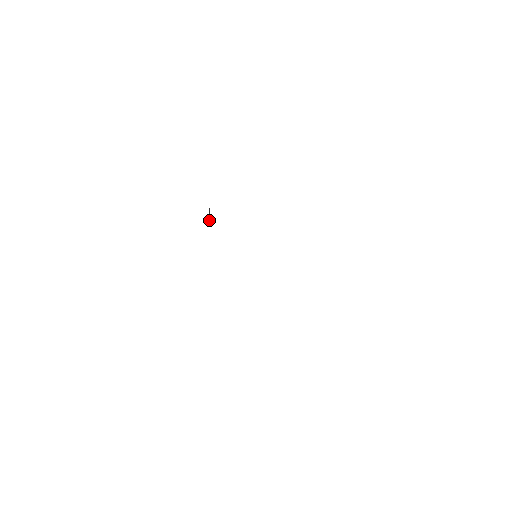
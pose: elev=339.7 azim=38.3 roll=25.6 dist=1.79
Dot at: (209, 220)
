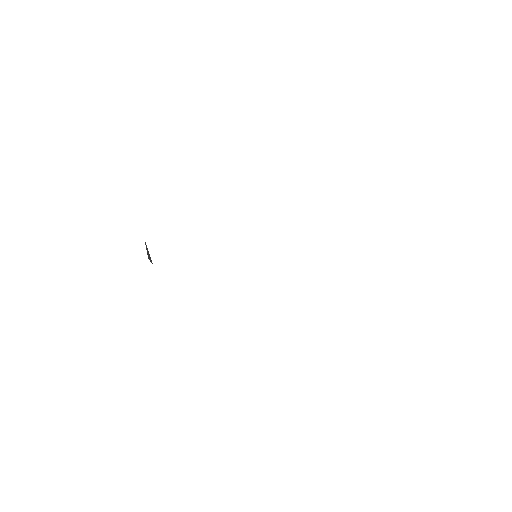
Dot at: occluded
